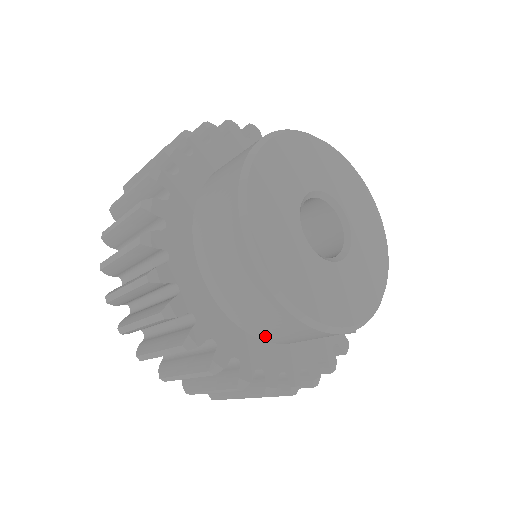
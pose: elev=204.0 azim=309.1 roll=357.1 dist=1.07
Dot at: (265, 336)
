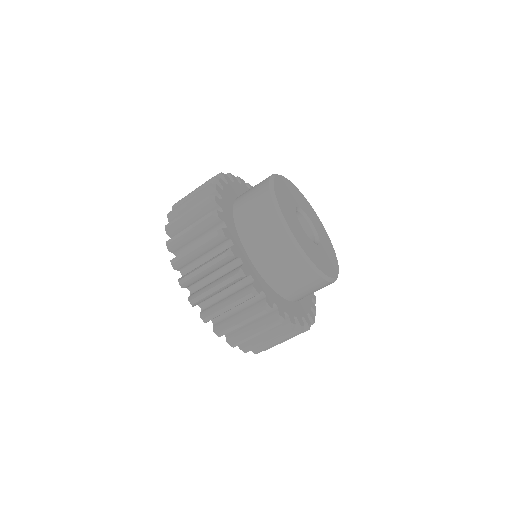
Dot at: occluded
